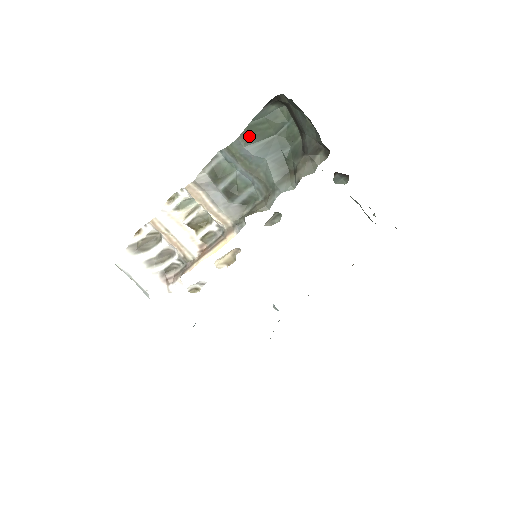
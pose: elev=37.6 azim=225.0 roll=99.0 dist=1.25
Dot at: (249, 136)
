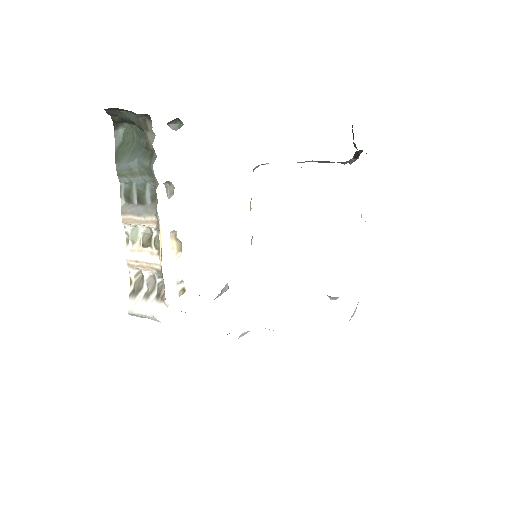
Dot at: (120, 156)
